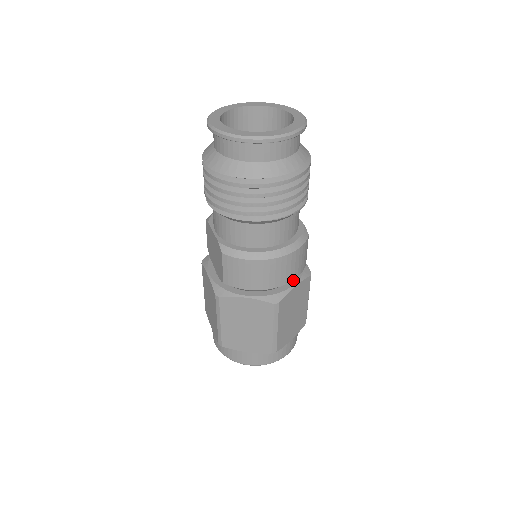
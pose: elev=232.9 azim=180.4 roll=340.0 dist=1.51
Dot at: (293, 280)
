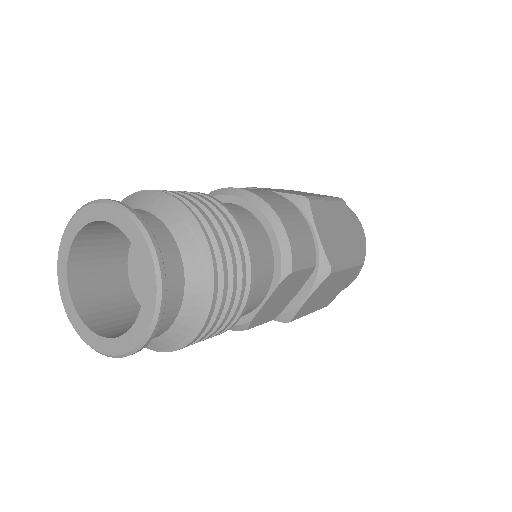
Dot at: occluded
